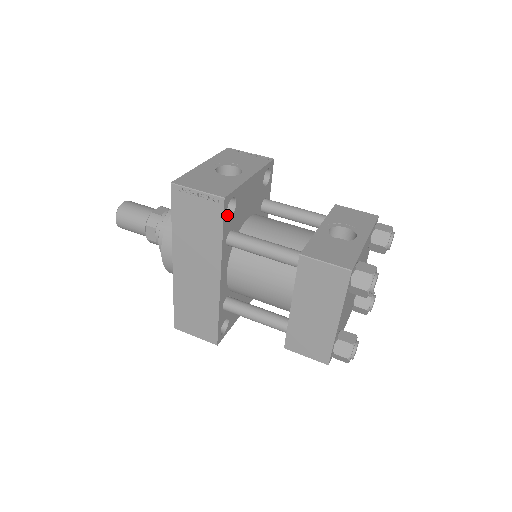
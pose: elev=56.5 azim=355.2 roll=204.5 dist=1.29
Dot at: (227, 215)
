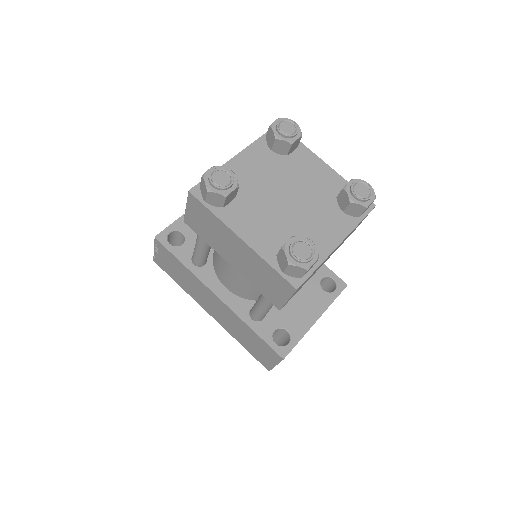
Dot at: (174, 246)
